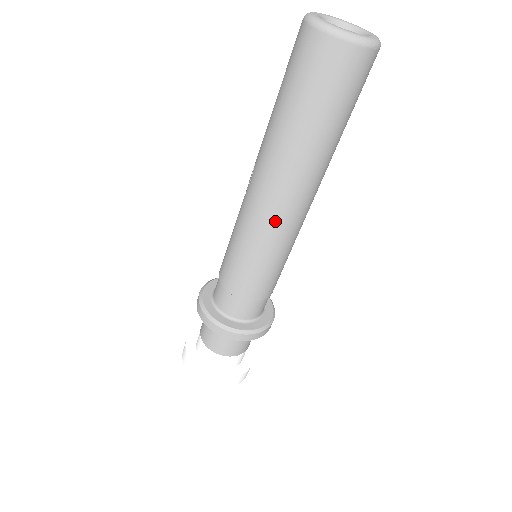
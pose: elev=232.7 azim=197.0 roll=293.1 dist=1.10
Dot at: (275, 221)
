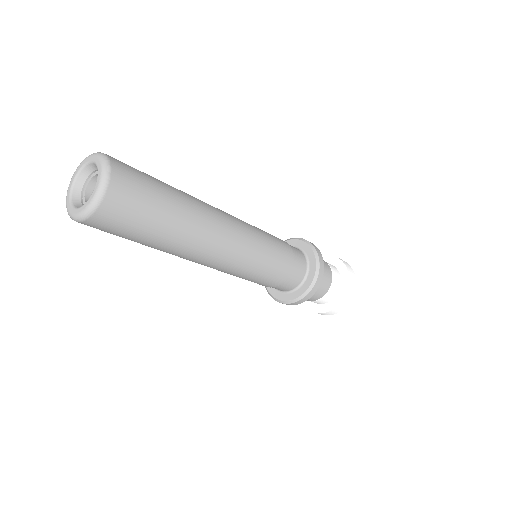
Dot at: (228, 260)
